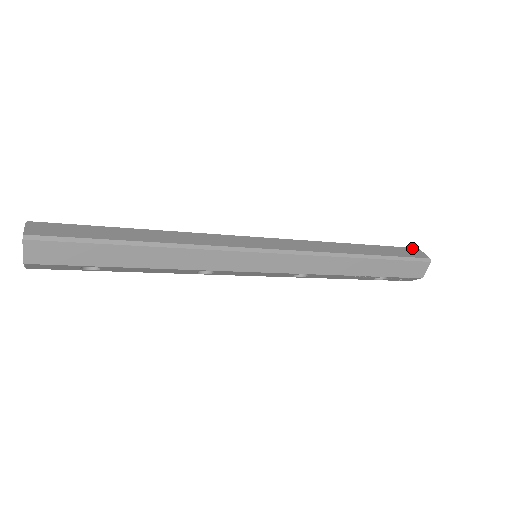
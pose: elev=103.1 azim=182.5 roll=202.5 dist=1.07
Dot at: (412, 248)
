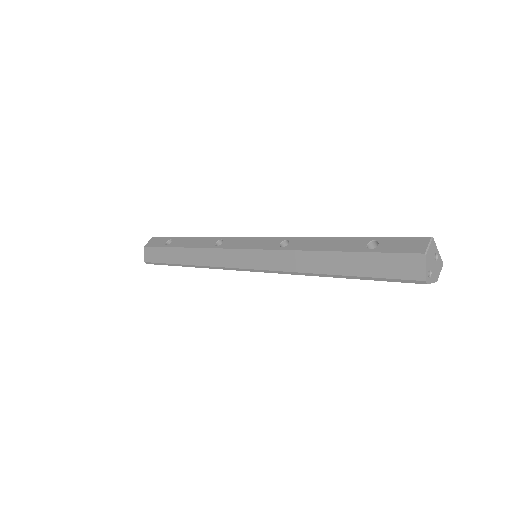
Dot at: (413, 255)
